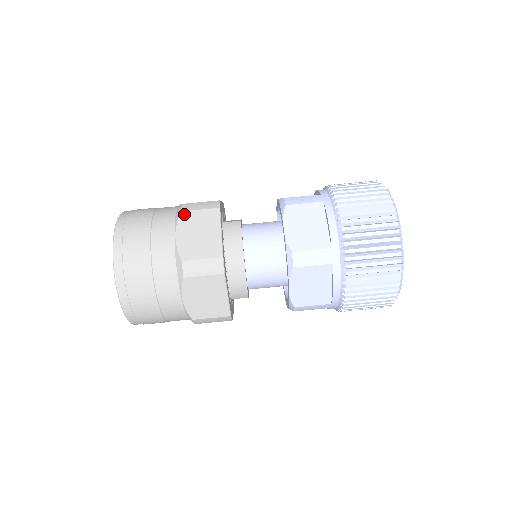
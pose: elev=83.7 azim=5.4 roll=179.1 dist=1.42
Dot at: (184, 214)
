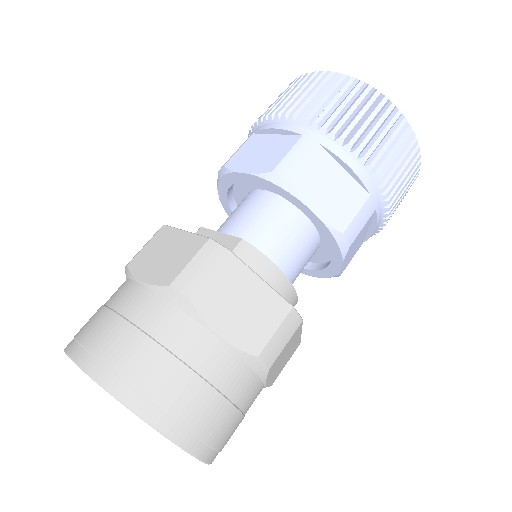
Dot at: (198, 299)
